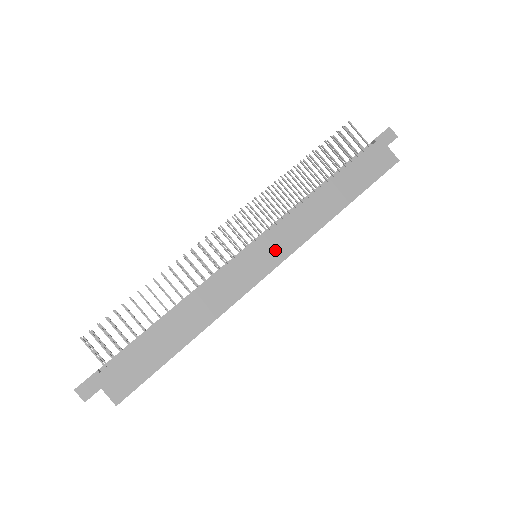
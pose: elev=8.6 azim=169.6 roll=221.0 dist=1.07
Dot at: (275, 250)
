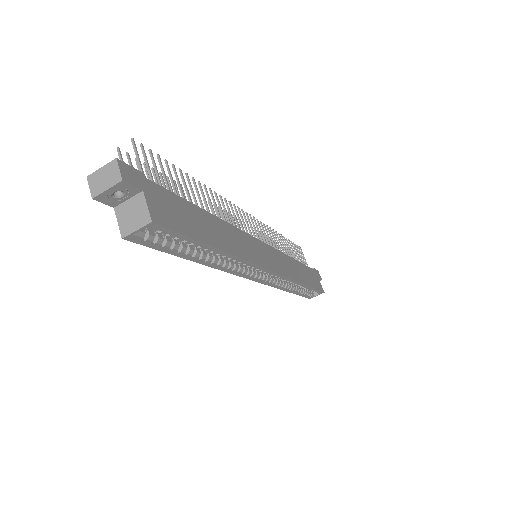
Dot at: (275, 261)
